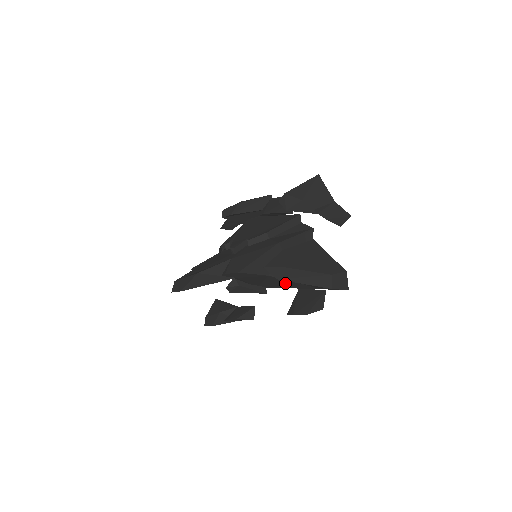
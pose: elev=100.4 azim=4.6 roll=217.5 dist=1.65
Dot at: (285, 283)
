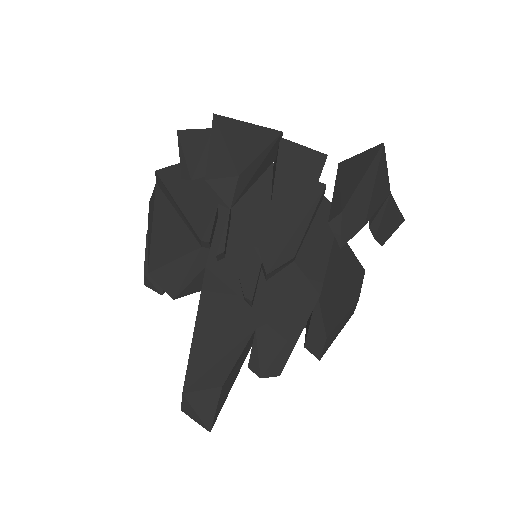
Dot at: occluded
